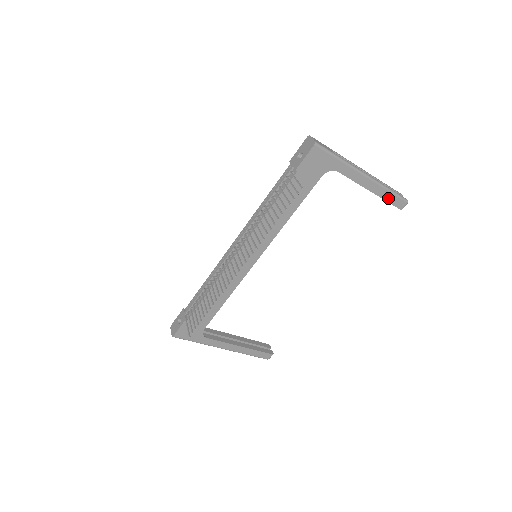
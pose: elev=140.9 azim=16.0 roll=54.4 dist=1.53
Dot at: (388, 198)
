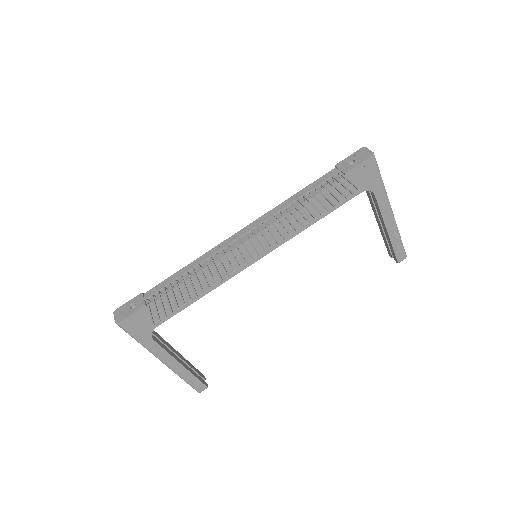
Dot at: (395, 245)
